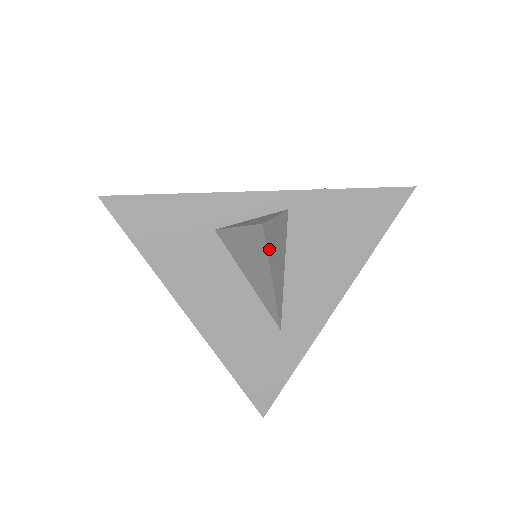
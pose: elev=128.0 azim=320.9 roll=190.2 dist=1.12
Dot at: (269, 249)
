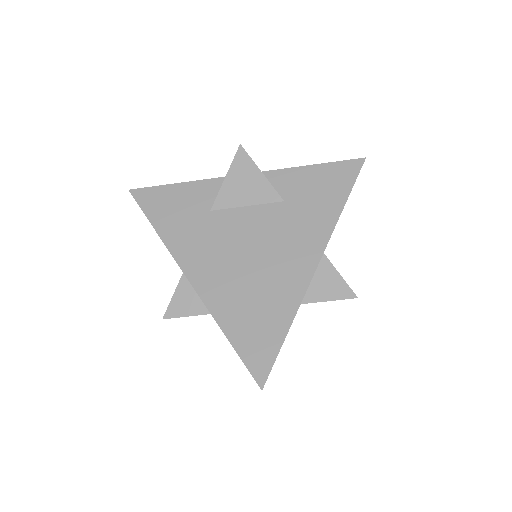
Dot at: occluded
